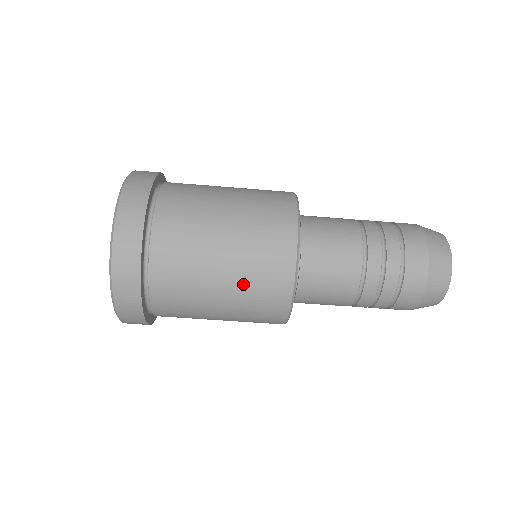
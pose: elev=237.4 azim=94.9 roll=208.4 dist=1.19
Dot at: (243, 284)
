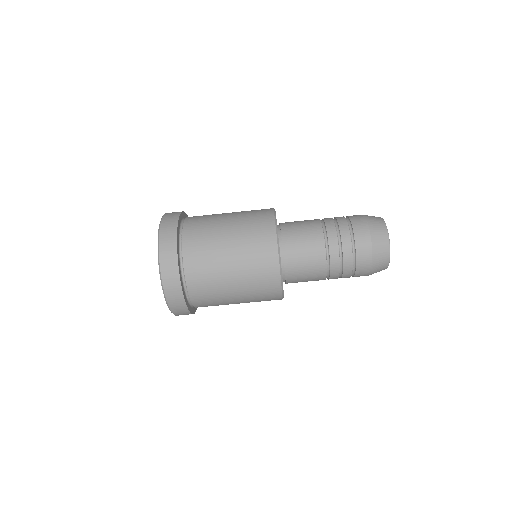
Dot at: (250, 296)
